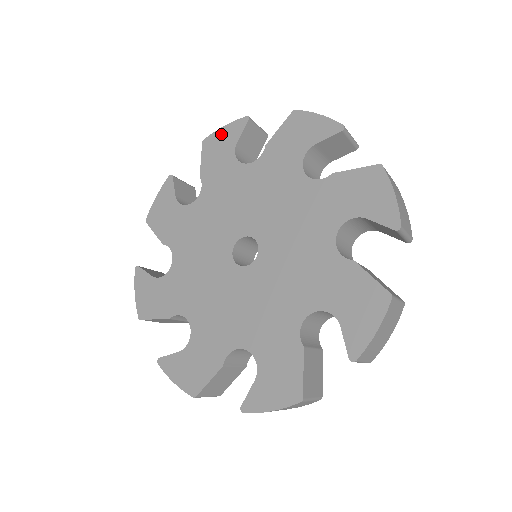
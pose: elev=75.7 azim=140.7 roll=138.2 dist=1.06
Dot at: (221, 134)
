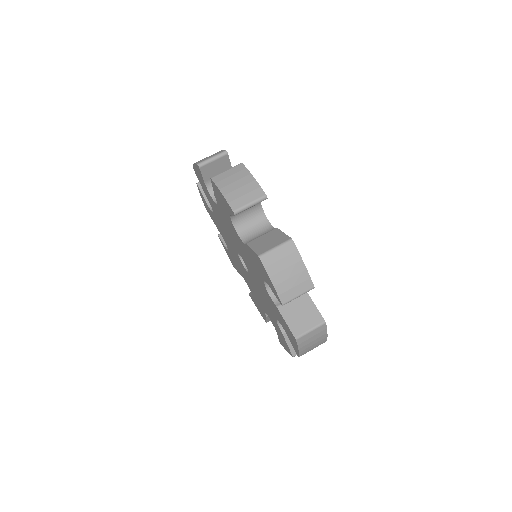
Dot at: (196, 170)
